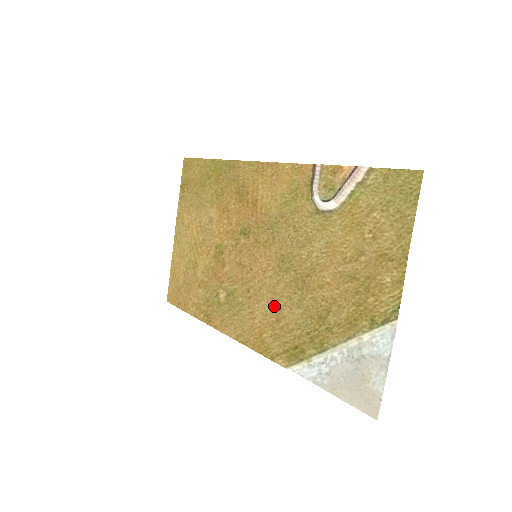
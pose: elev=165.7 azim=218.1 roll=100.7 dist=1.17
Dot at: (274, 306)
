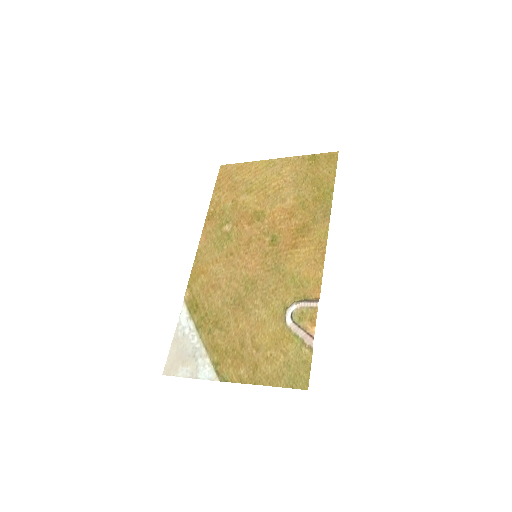
Dot at: (222, 281)
